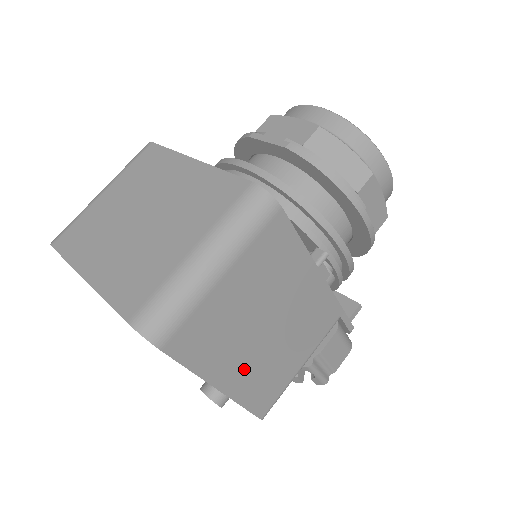
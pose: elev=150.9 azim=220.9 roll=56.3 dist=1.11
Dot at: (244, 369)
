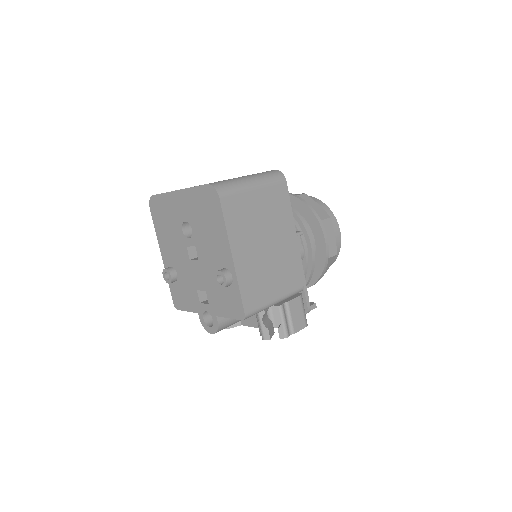
Dot at: (247, 258)
